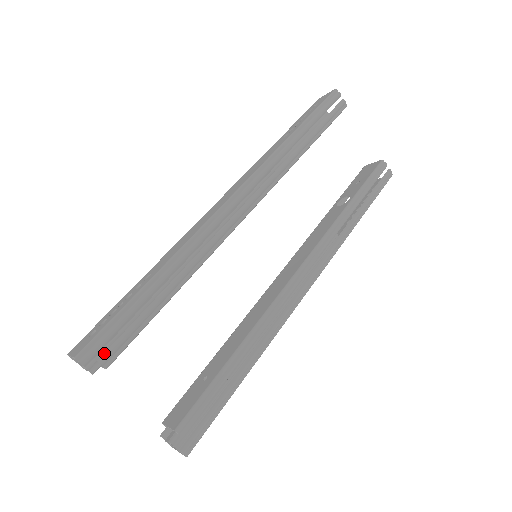
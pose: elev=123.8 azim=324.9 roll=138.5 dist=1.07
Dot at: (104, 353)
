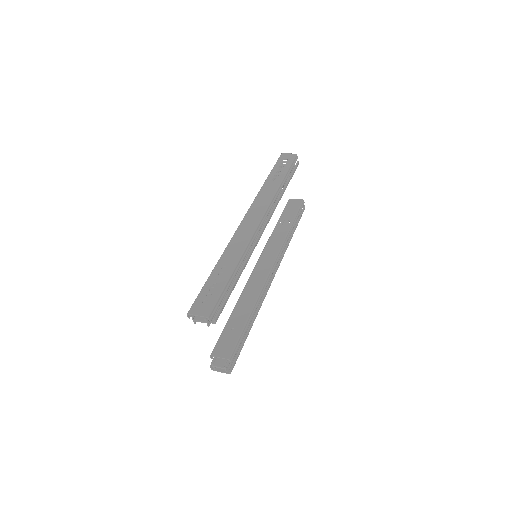
Dot at: (216, 315)
